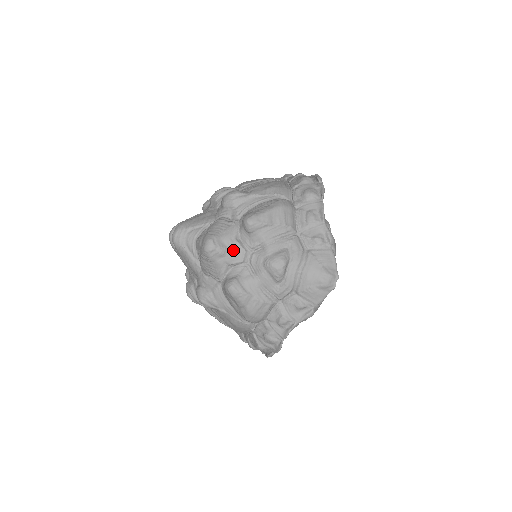
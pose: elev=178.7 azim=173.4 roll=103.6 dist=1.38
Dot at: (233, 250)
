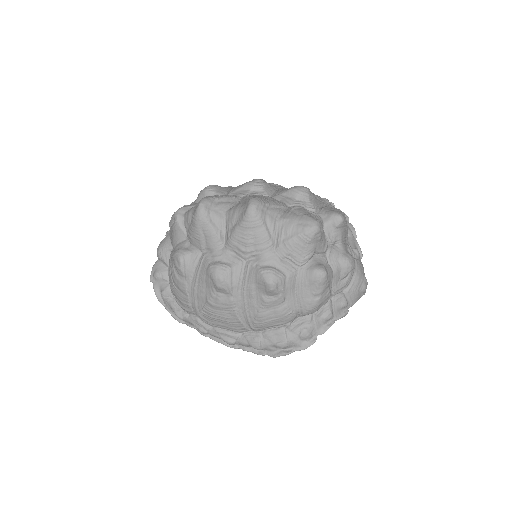
Dot at: (323, 238)
